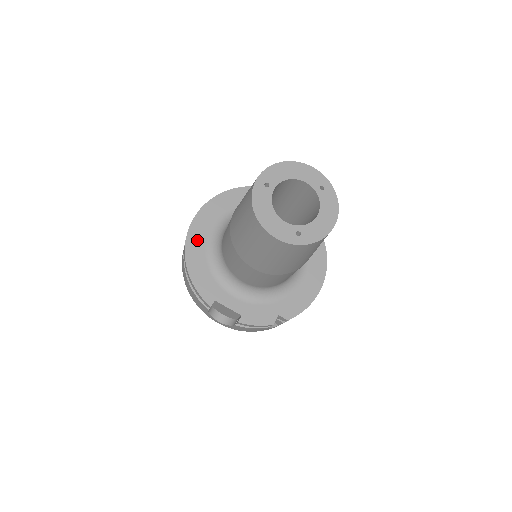
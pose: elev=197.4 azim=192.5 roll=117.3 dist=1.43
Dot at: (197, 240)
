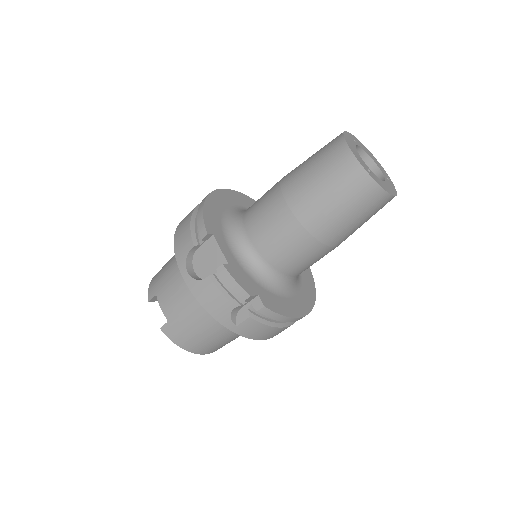
Dot at: (223, 198)
